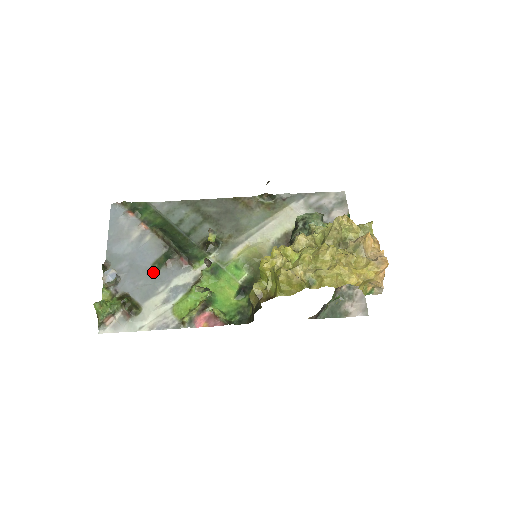
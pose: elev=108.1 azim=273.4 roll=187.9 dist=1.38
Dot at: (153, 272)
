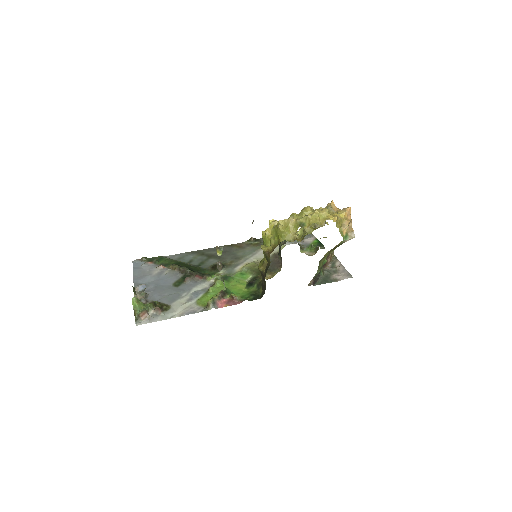
Dot at: (175, 287)
